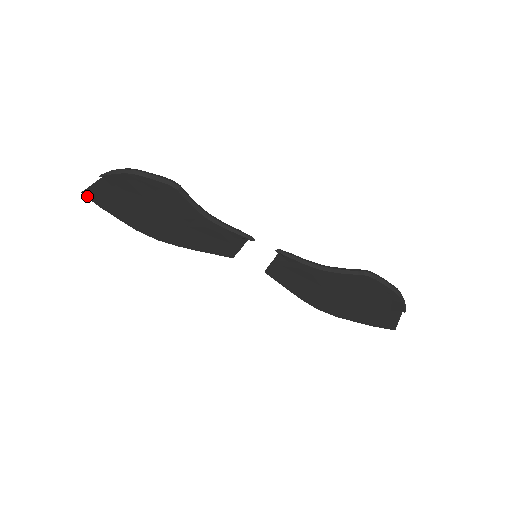
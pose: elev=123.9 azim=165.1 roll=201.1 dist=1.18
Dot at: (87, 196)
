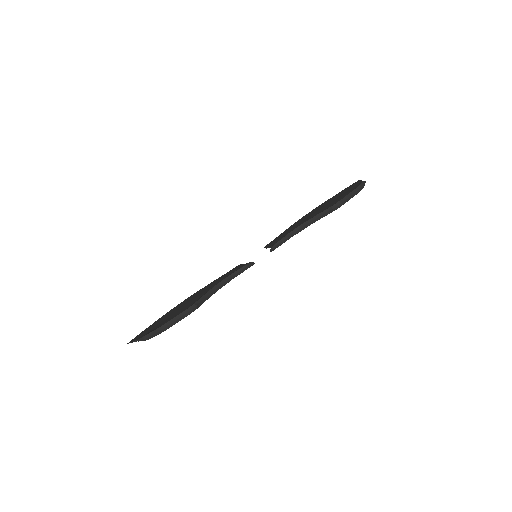
Dot at: (131, 340)
